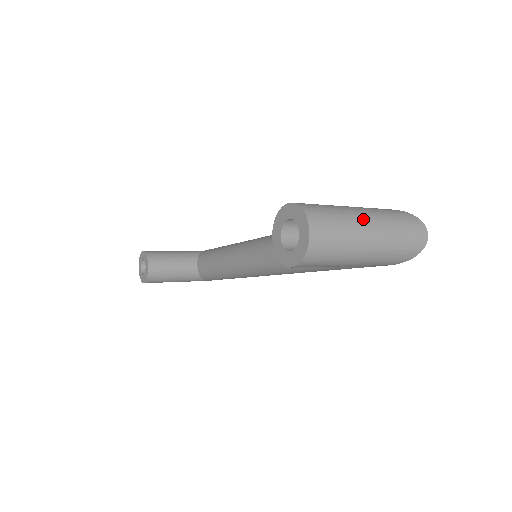
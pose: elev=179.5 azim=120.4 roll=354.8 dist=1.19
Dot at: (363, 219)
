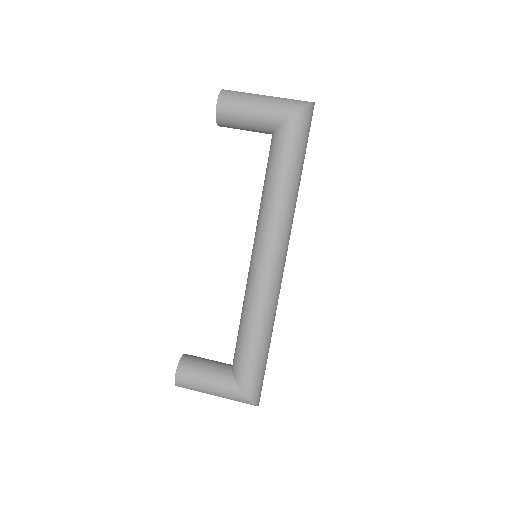
Dot at: occluded
